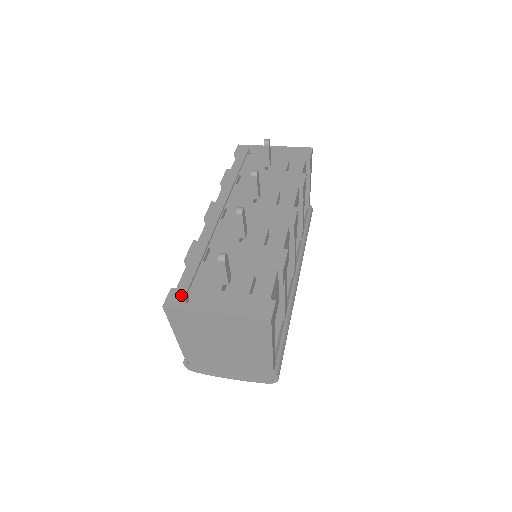
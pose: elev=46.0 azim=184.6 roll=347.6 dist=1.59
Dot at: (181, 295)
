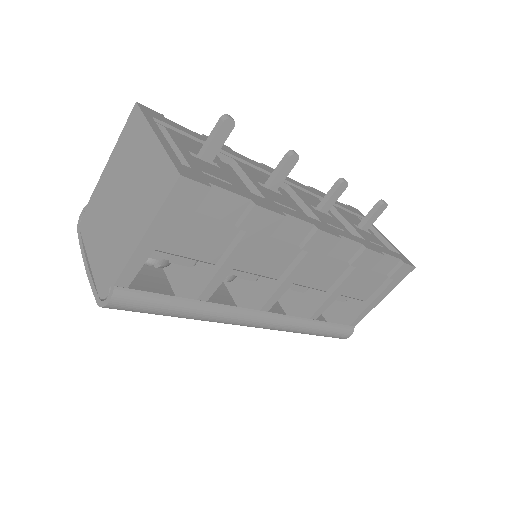
Dot at: (160, 118)
